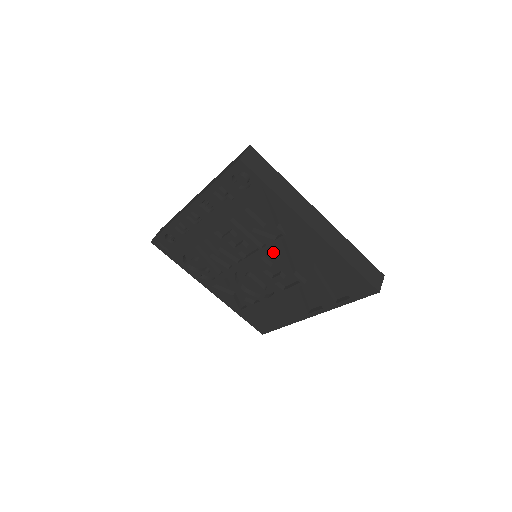
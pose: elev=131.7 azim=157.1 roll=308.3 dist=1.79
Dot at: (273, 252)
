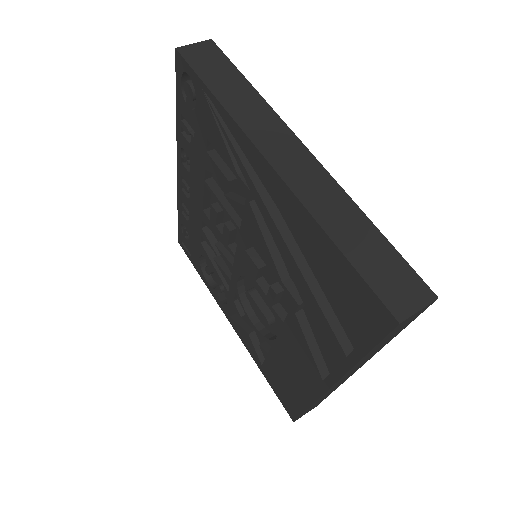
Dot at: (251, 234)
